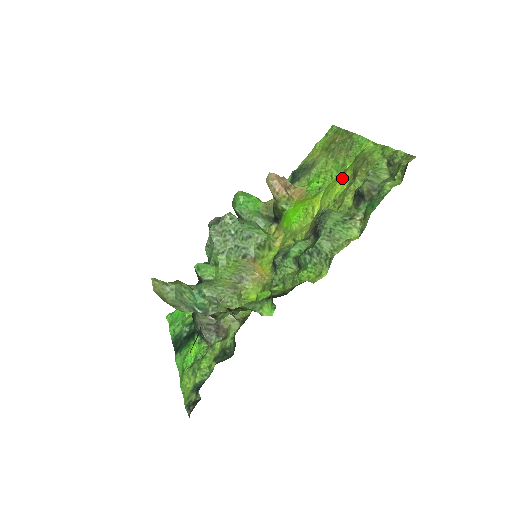
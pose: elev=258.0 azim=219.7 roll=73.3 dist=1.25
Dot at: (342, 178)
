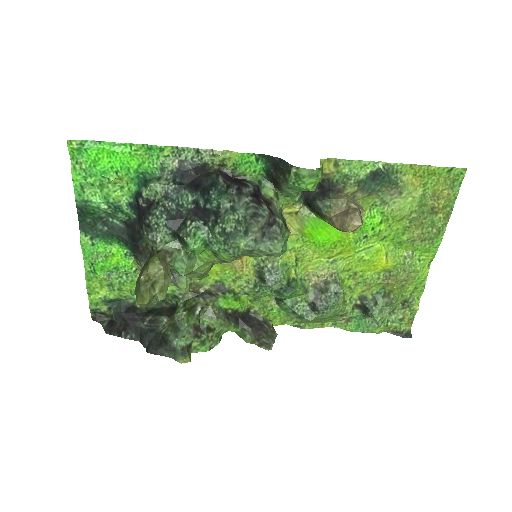
Dot at: (383, 262)
